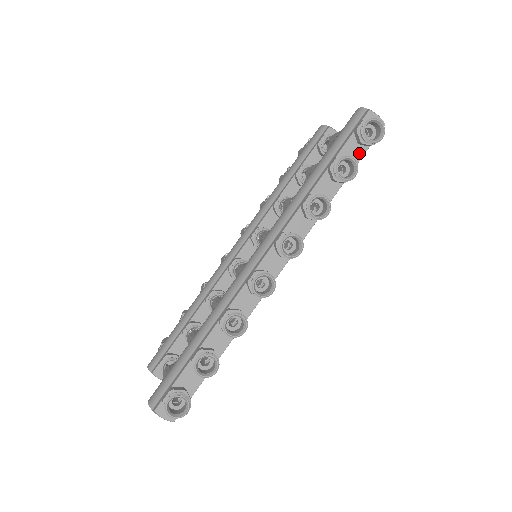
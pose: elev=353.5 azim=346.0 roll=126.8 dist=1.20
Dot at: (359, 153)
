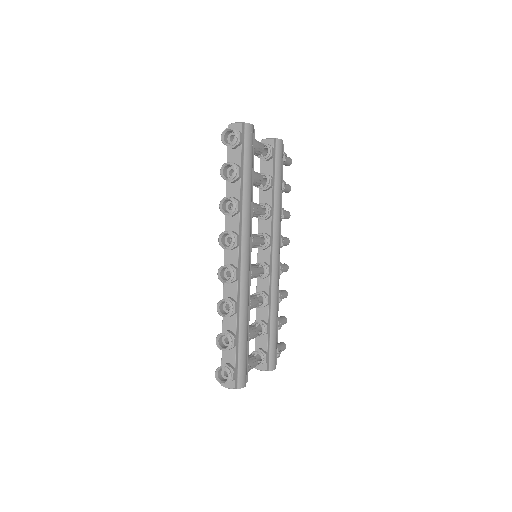
Dot at: (238, 154)
